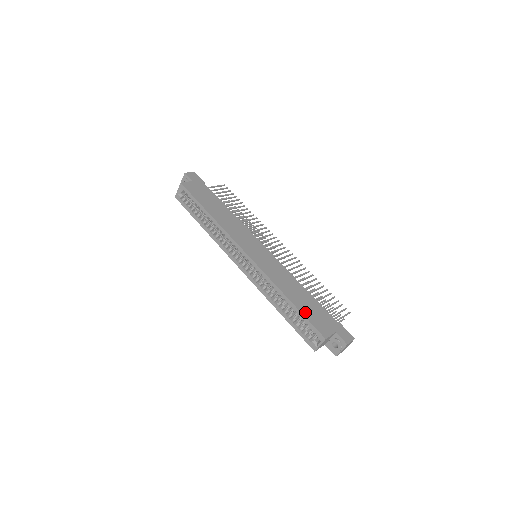
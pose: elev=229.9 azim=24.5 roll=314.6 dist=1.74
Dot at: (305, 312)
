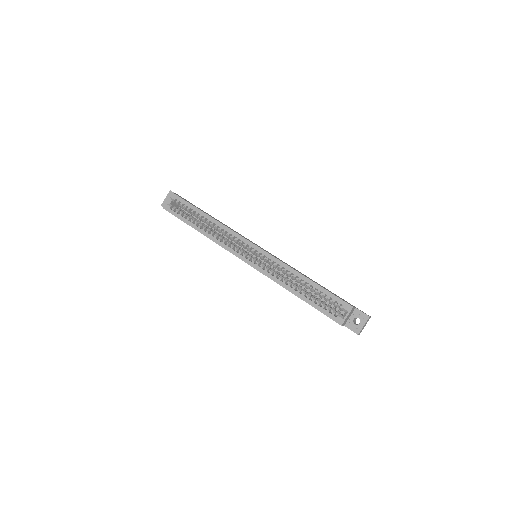
Dot at: (325, 289)
